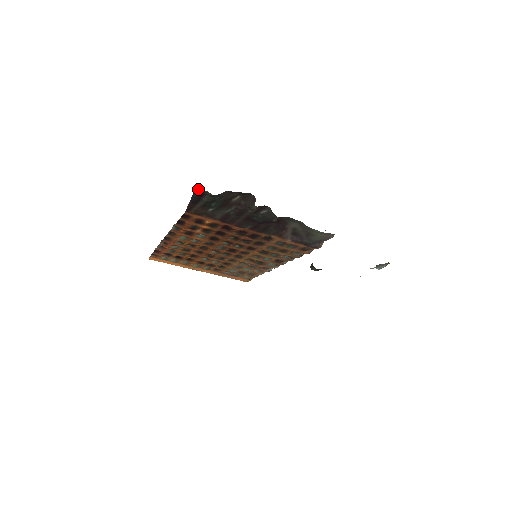
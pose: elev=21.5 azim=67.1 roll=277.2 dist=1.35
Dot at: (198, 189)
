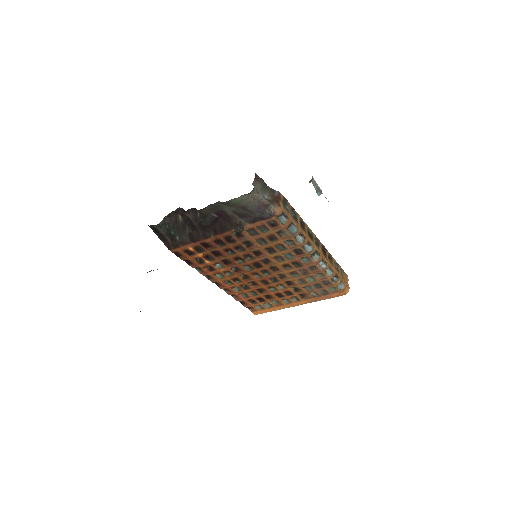
Dot at: (152, 228)
